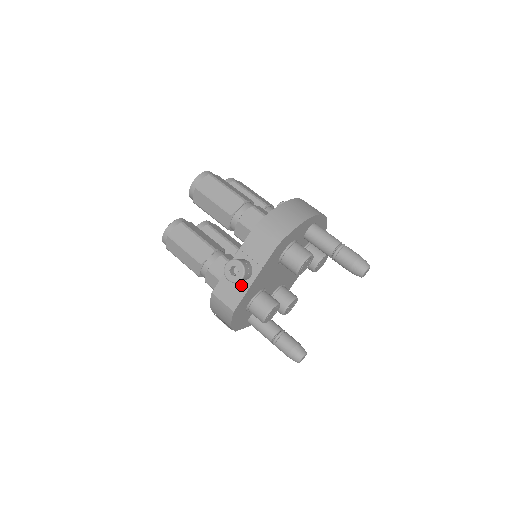
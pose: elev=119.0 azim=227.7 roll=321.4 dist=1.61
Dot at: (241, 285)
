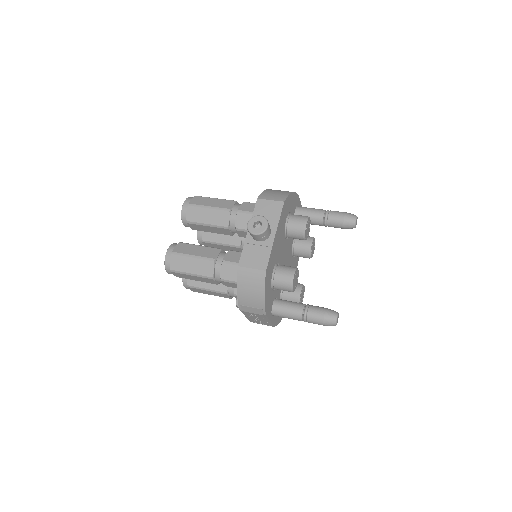
Dot at: (264, 245)
